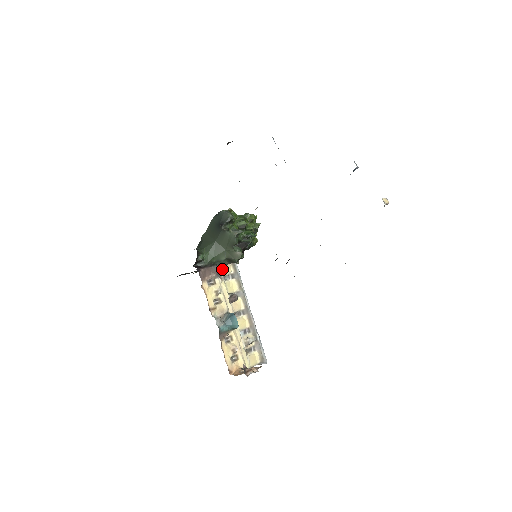
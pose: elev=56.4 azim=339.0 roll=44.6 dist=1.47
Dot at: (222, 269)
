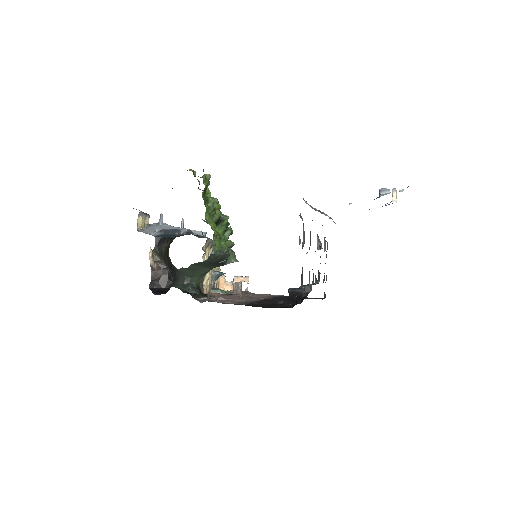
Dot at: (202, 258)
